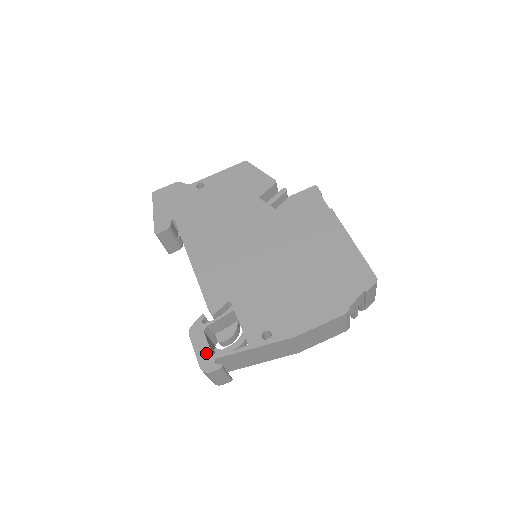
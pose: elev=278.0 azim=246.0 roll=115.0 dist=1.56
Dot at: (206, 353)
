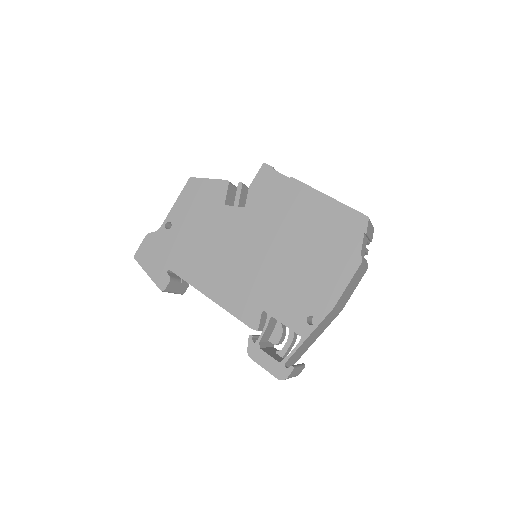
Dot at: (274, 364)
